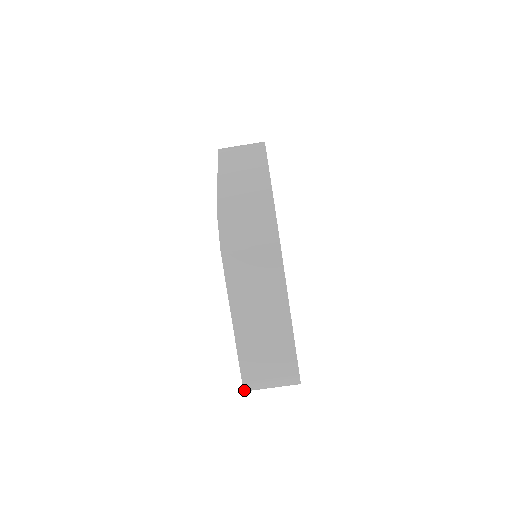
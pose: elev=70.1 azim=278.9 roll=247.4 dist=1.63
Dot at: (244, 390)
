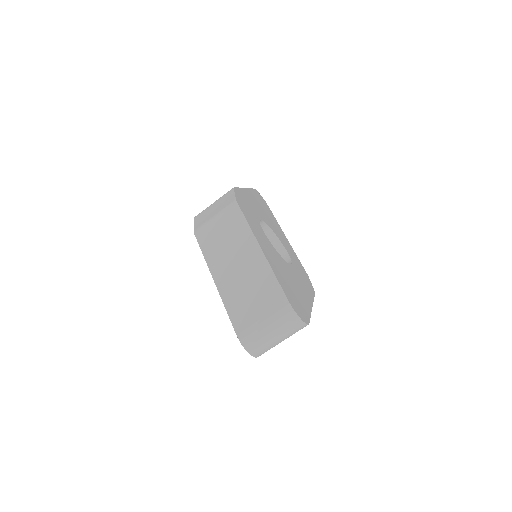
Dot at: occluded
